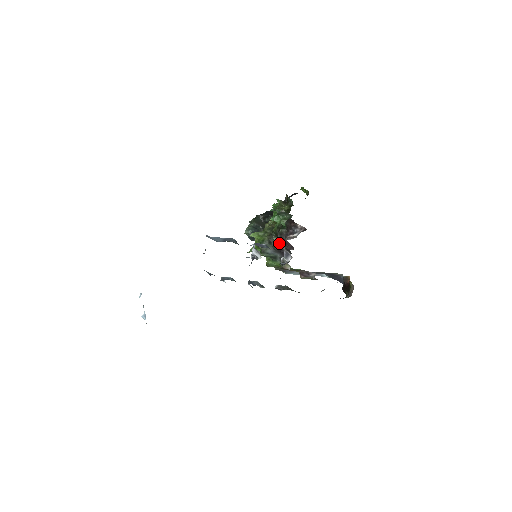
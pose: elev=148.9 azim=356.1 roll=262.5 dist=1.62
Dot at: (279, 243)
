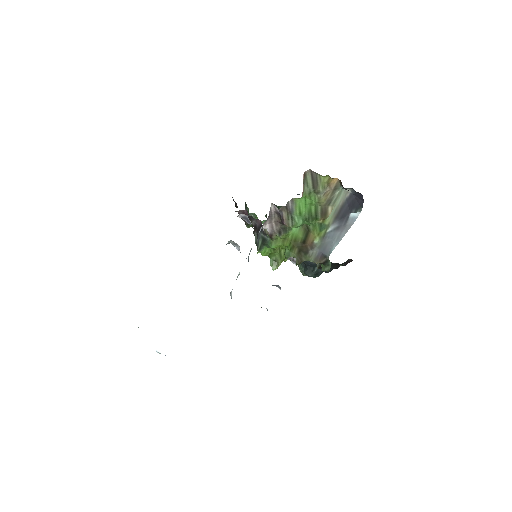
Dot at: (254, 226)
